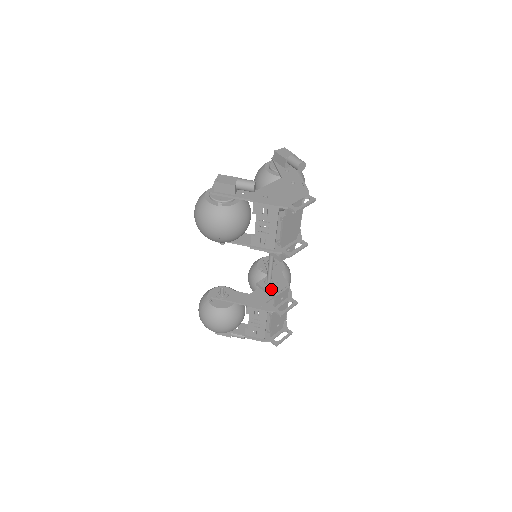
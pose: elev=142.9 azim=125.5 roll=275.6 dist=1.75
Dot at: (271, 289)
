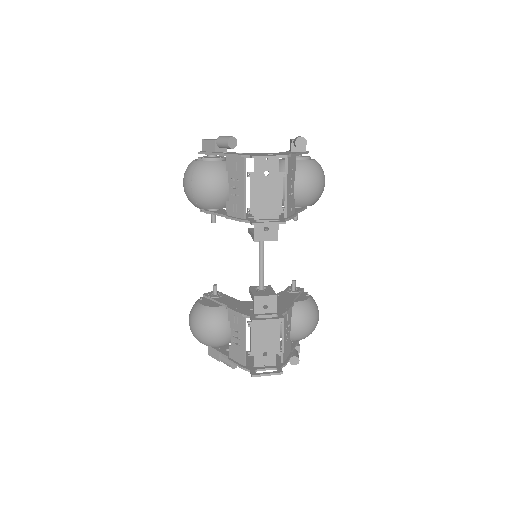
Dot at: (257, 292)
